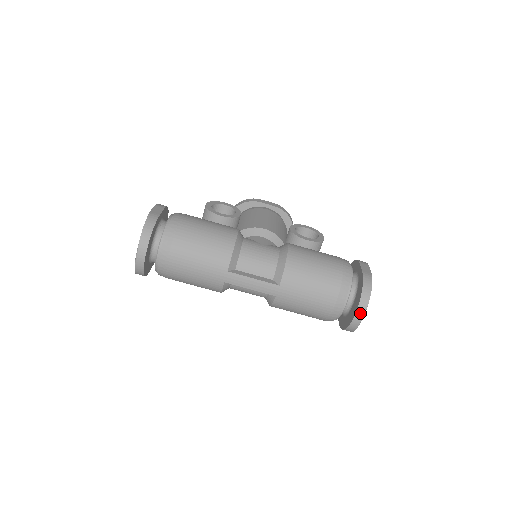
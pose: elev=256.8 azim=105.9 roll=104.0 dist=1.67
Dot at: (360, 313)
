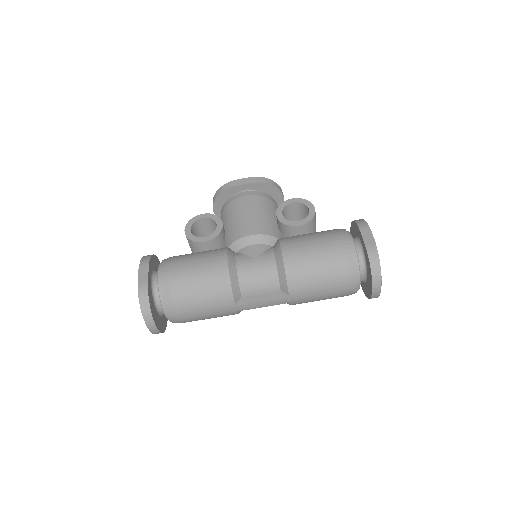
Dot at: (376, 289)
